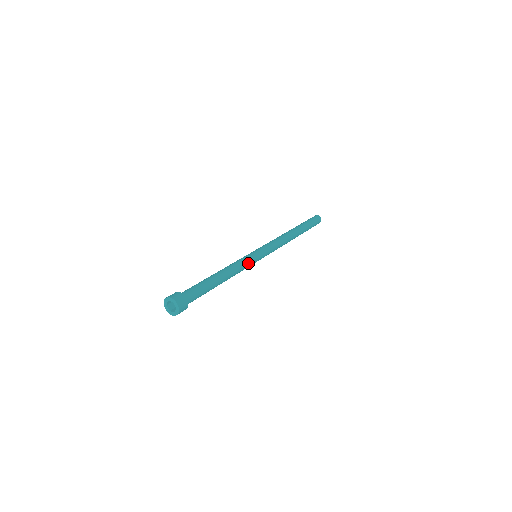
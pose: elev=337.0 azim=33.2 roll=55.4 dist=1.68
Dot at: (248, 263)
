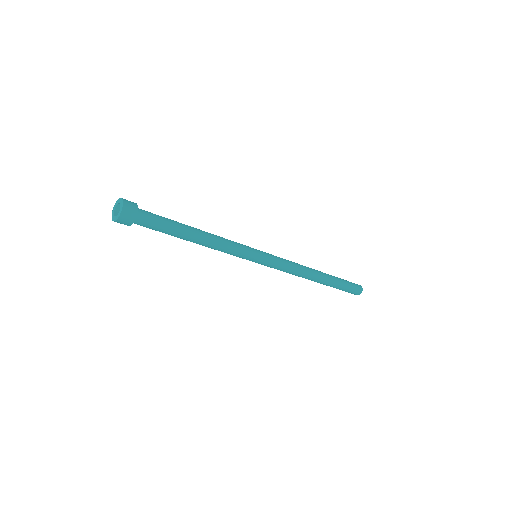
Dot at: (240, 248)
